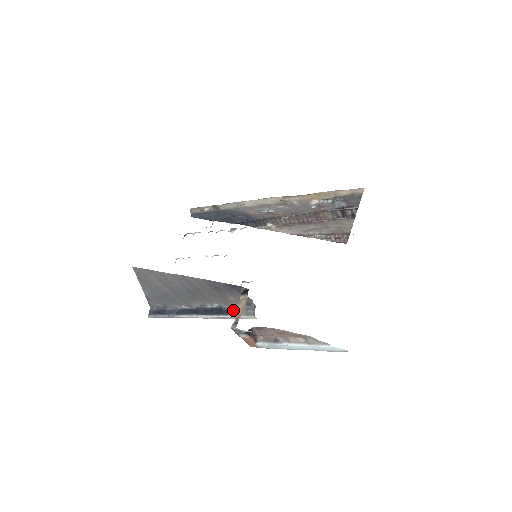
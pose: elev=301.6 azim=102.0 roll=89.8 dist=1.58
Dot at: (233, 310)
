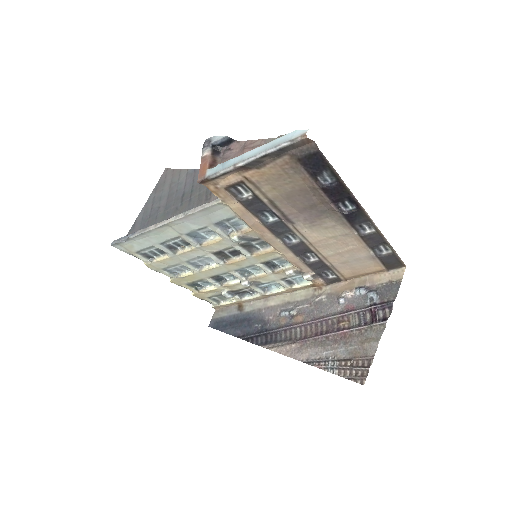
Dot at: occluded
